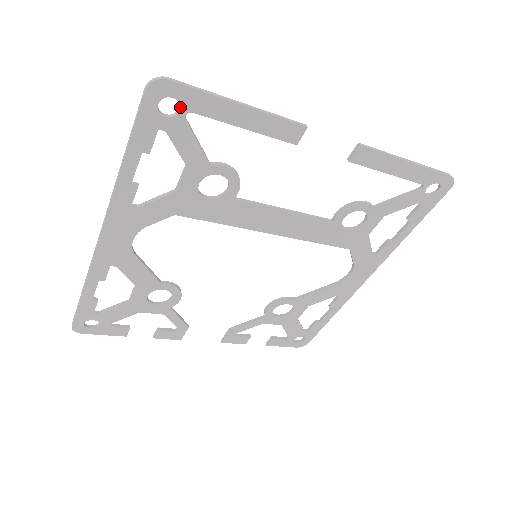
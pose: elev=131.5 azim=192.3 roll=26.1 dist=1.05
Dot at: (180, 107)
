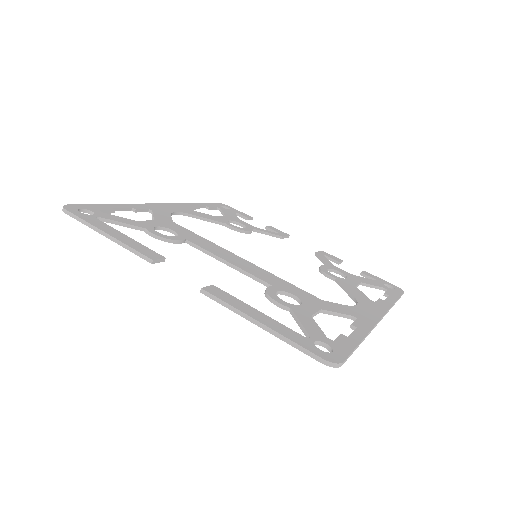
Dot at: occluded
